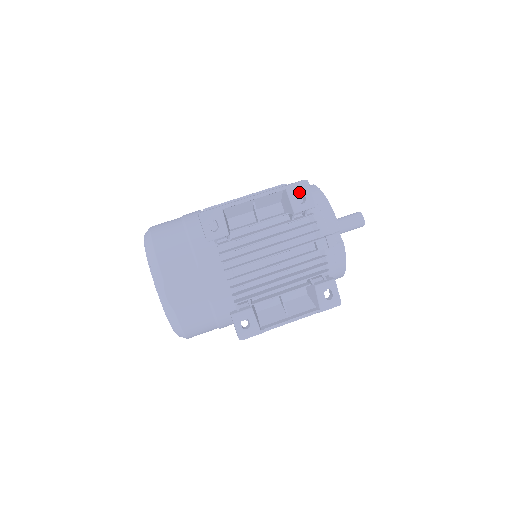
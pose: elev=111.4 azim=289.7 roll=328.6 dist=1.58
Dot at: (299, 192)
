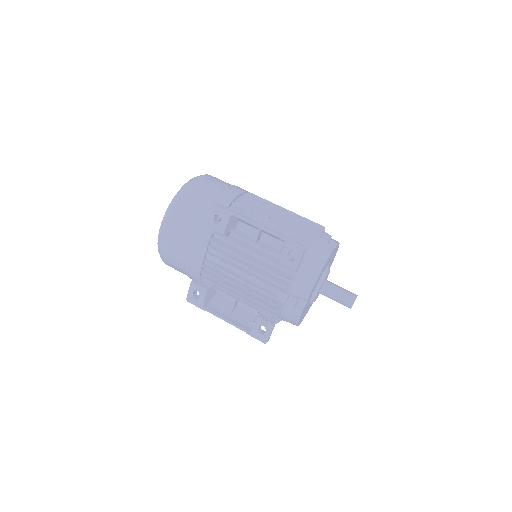
Dot at: (308, 246)
